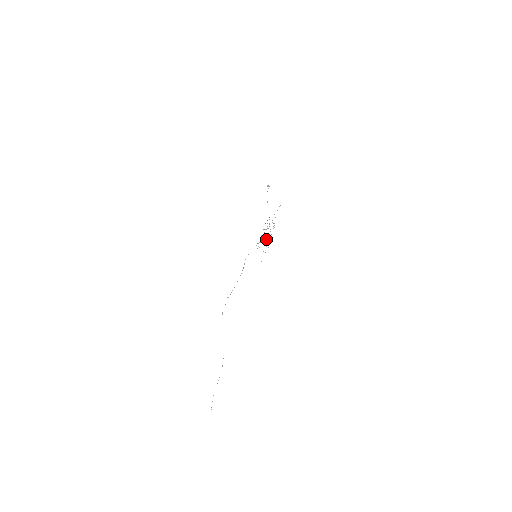
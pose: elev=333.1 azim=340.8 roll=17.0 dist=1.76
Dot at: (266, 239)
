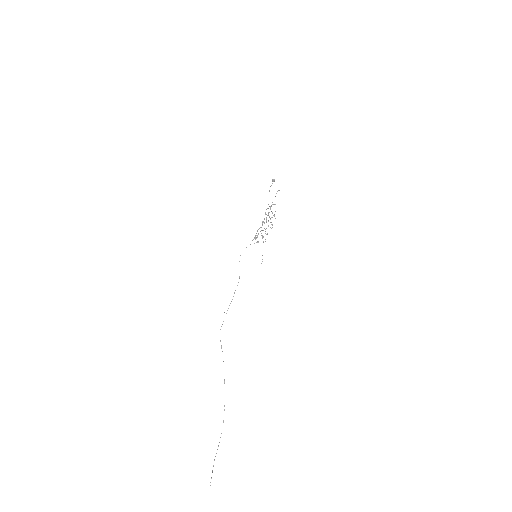
Dot at: occluded
